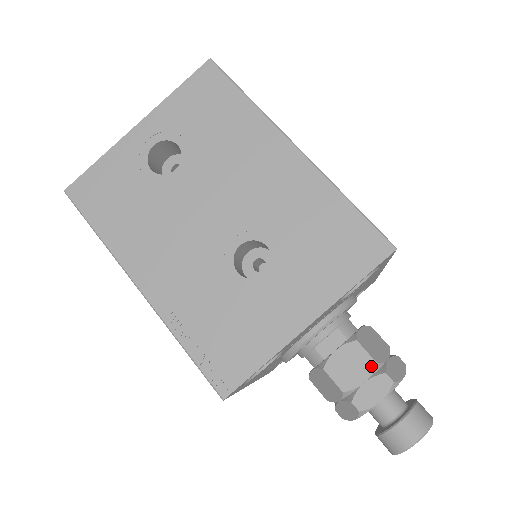
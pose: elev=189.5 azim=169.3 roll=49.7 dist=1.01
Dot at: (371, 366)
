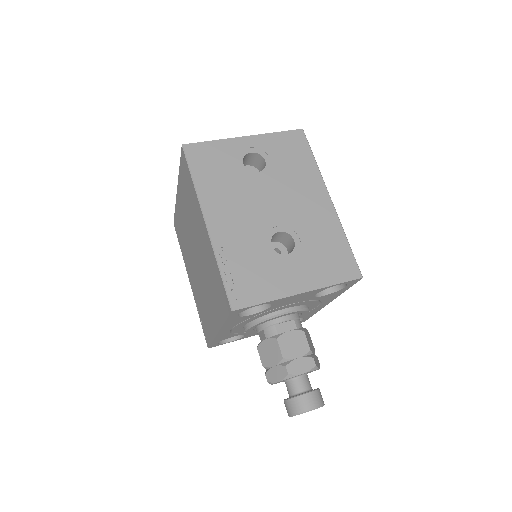
Dot at: (306, 350)
